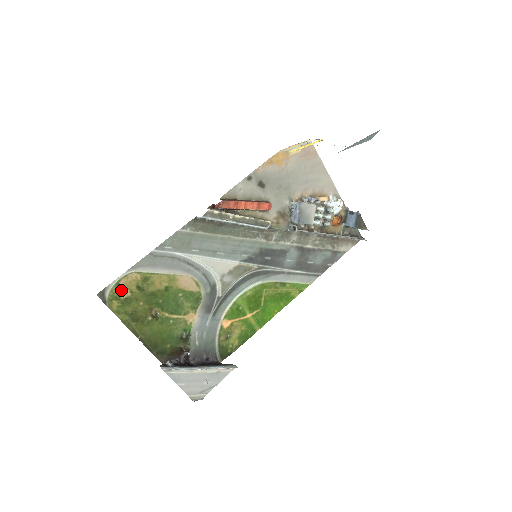
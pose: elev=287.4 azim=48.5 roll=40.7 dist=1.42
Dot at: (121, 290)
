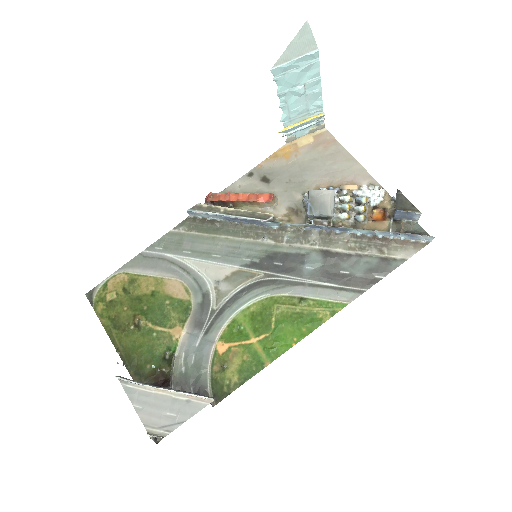
Dot at: (108, 291)
